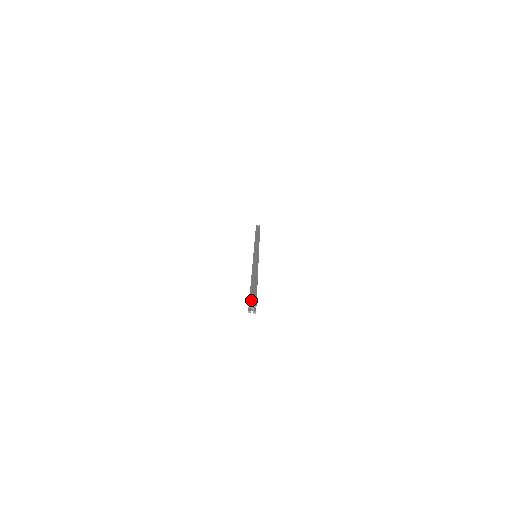
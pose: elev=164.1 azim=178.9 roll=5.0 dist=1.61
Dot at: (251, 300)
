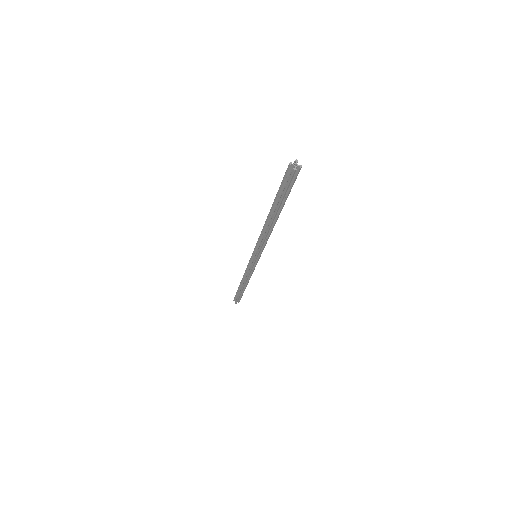
Dot at: (286, 173)
